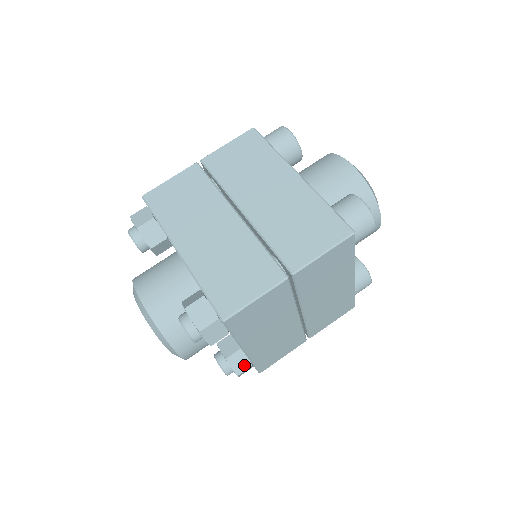
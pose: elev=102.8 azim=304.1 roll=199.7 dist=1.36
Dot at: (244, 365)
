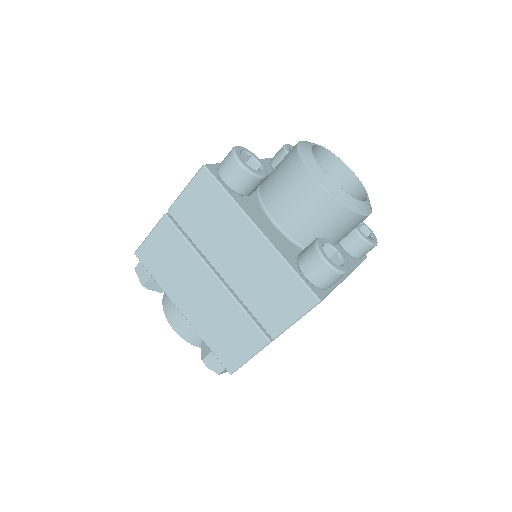
Dot at: occluded
